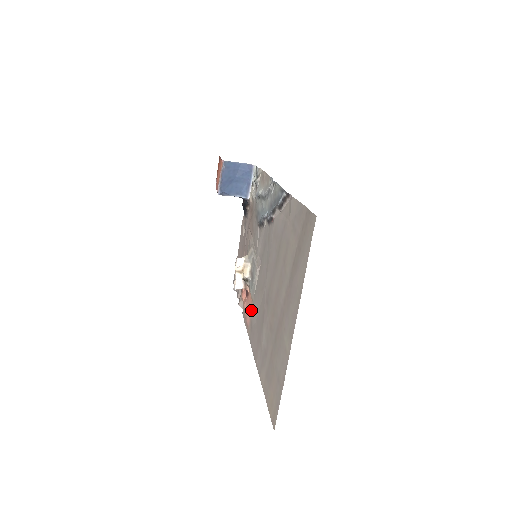
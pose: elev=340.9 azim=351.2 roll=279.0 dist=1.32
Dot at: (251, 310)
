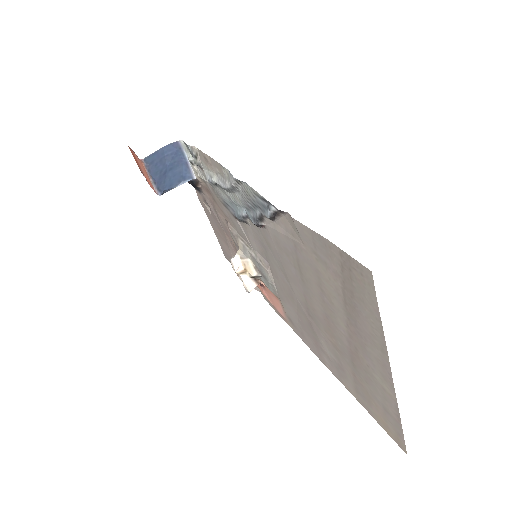
Dot at: (280, 305)
